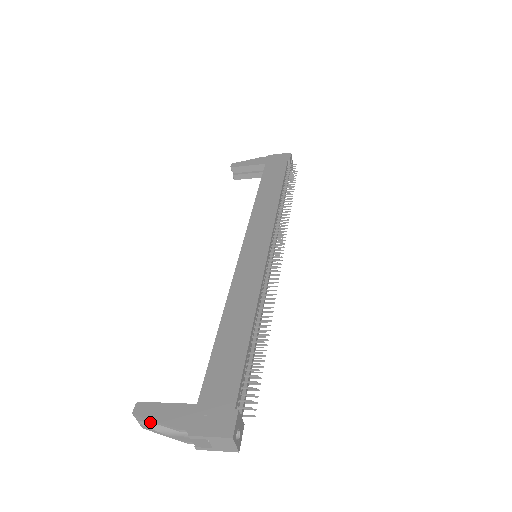
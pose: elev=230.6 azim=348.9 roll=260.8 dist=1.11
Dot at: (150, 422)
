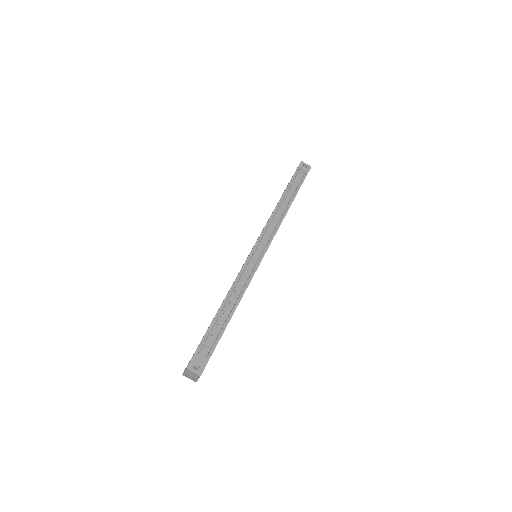
Dot at: (190, 376)
